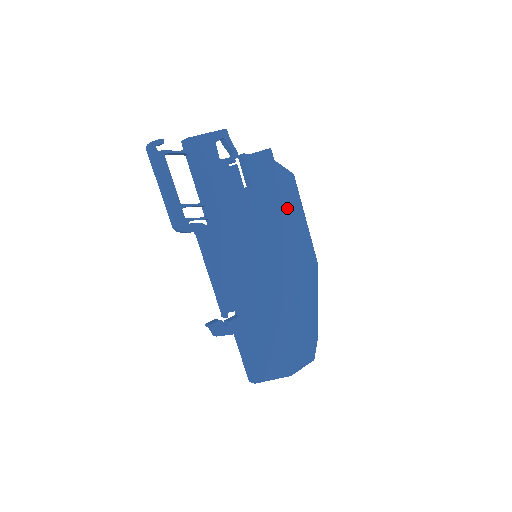
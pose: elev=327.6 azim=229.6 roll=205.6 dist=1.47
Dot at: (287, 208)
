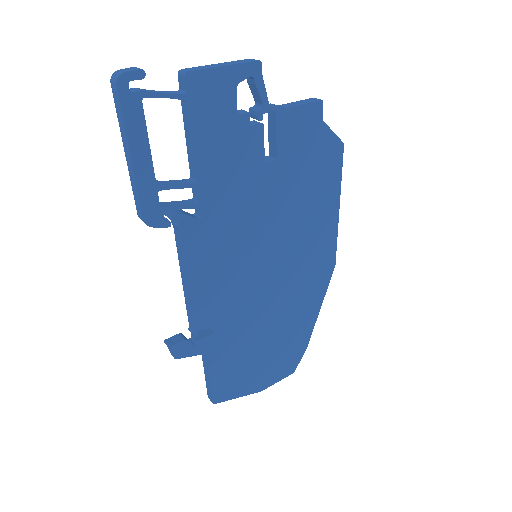
Dot at: (319, 193)
